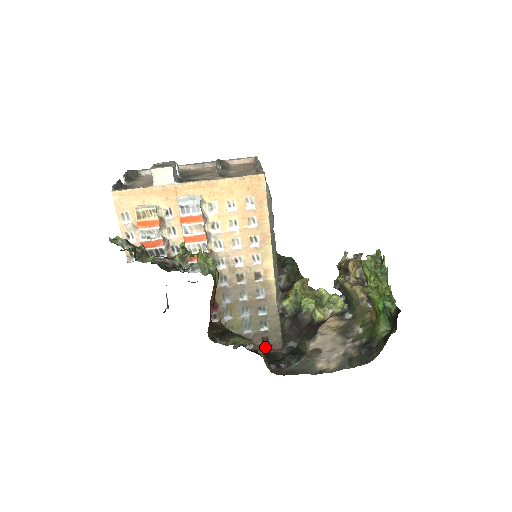
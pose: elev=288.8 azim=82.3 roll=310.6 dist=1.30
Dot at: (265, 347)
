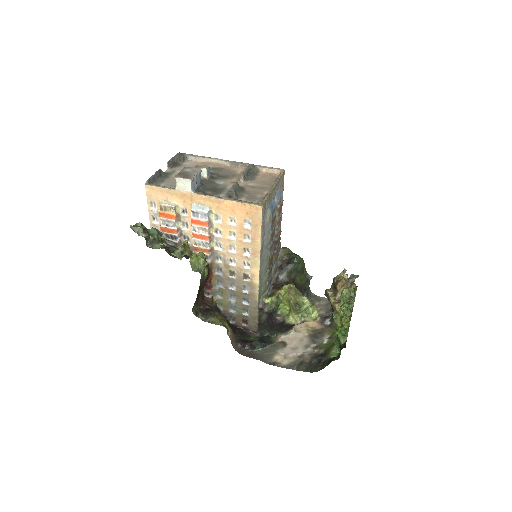
Dot at: (244, 326)
